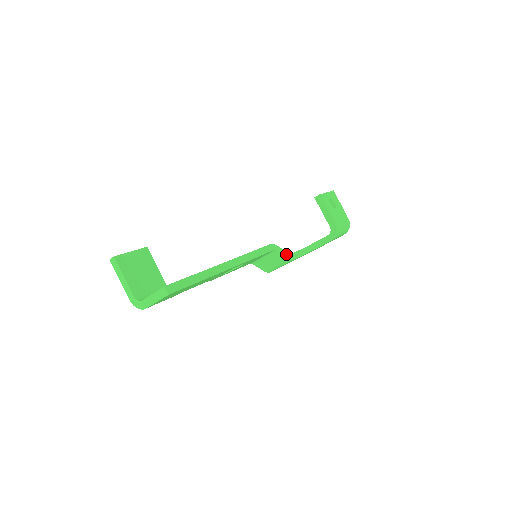
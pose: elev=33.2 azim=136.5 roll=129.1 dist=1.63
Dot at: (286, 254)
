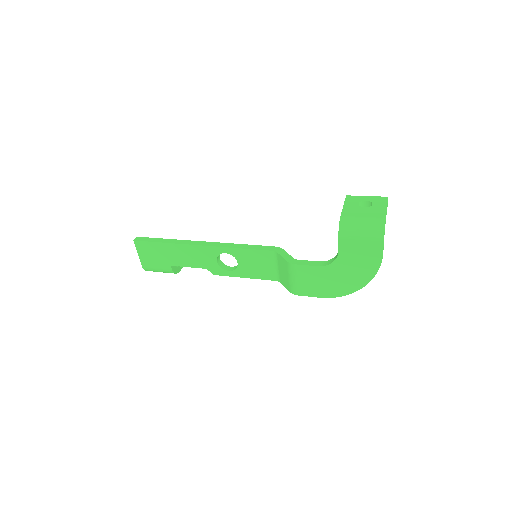
Dot at: (289, 258)
